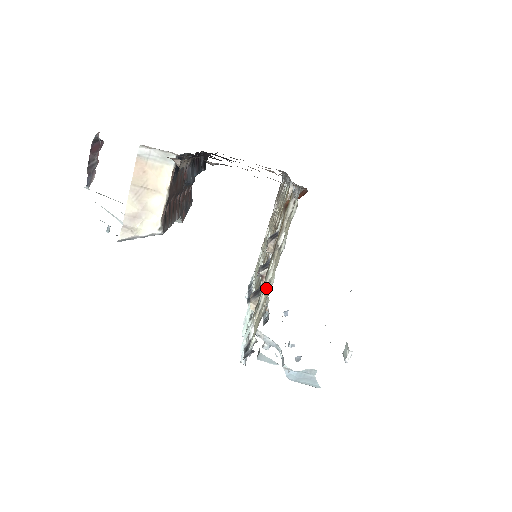
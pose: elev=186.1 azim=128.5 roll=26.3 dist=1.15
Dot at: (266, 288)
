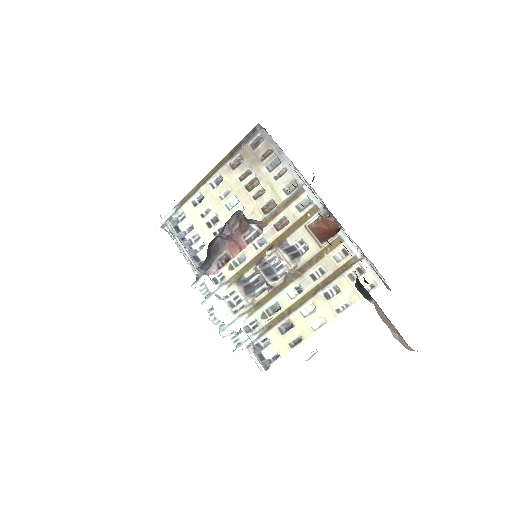
Dot at: (295, 316)
